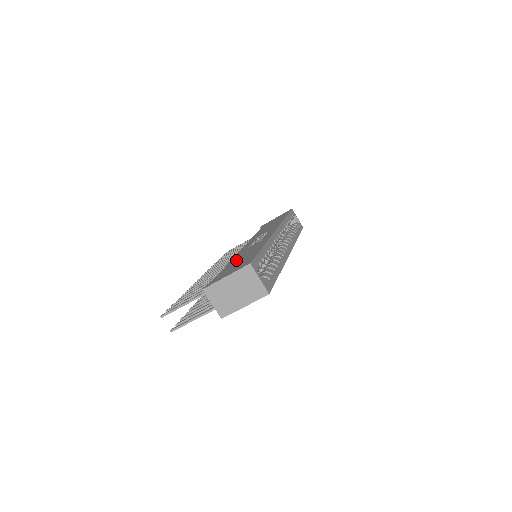
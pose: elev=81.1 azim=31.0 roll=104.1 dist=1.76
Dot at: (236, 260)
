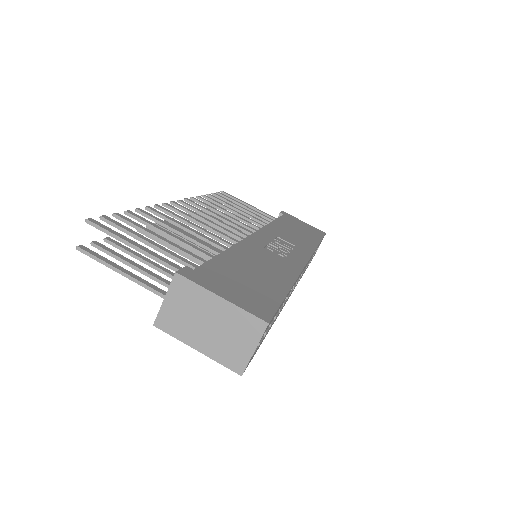
Dot at: (244, 261)
